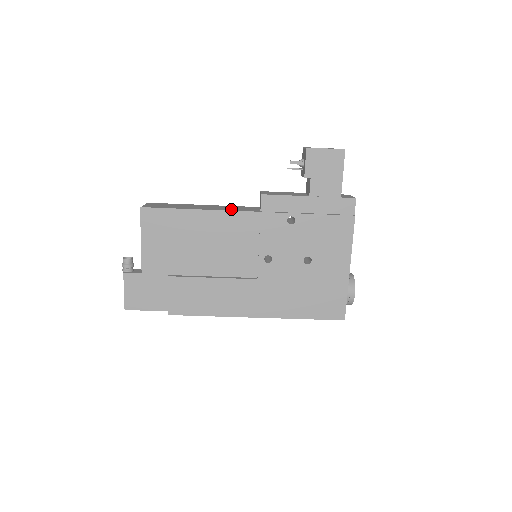
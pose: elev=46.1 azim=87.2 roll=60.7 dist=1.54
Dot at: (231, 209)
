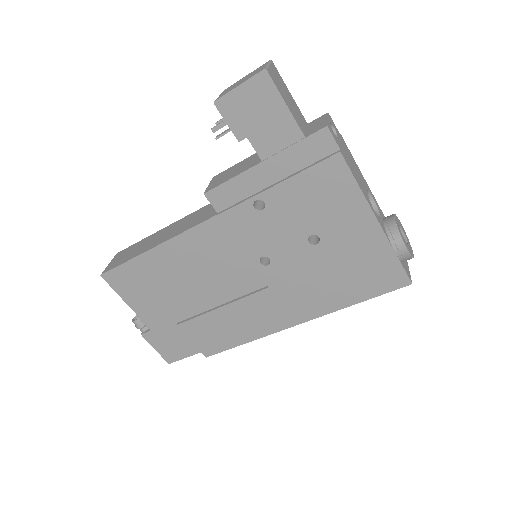
Dot at: (187, 226)
